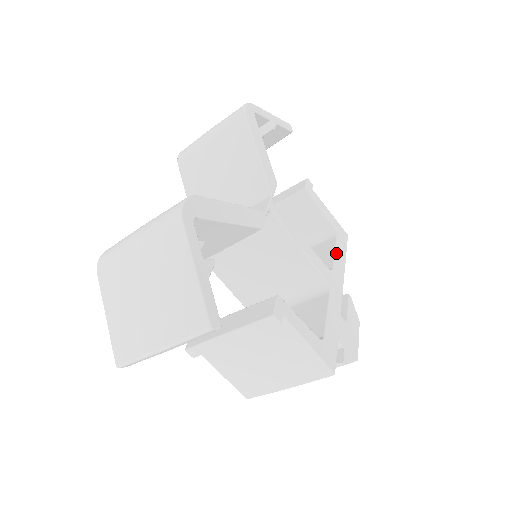
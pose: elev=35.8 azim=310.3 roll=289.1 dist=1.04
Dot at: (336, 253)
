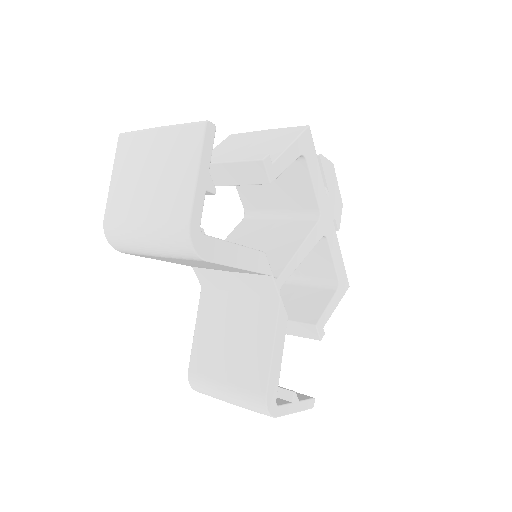
Dot at: (314, 186)
